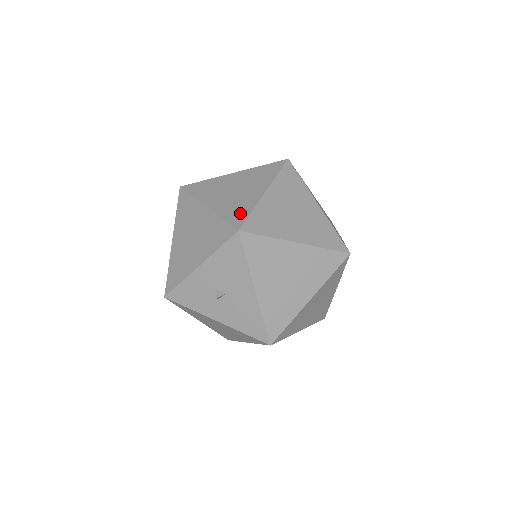
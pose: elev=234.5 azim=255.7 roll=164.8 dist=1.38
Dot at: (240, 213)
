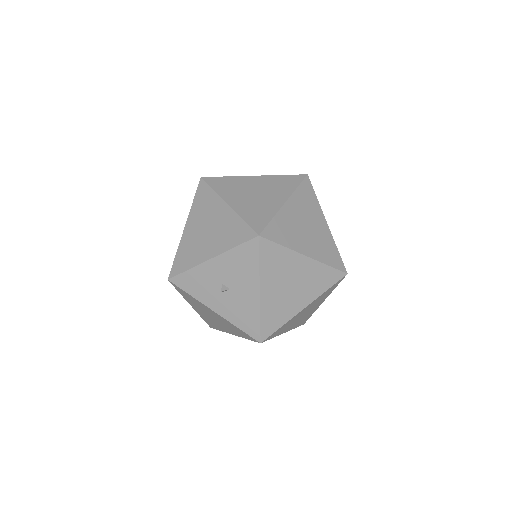
Dot at: (261, 218)
